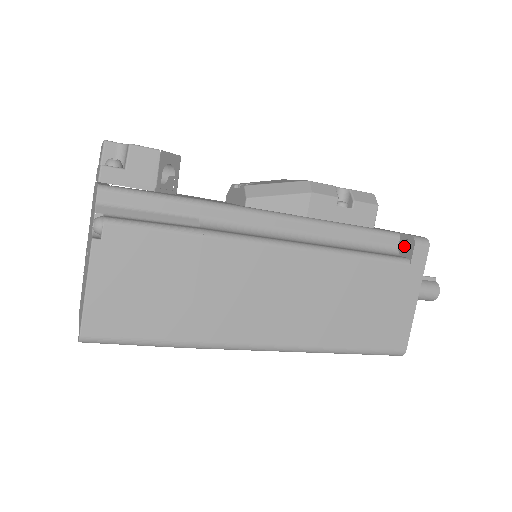
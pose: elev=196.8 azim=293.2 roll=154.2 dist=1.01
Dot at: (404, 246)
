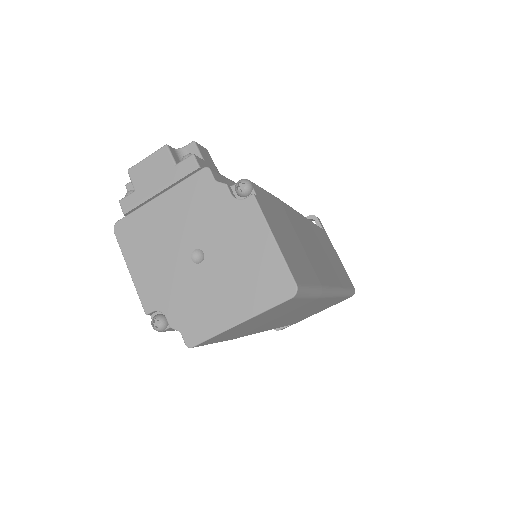
Dot at: occluded
